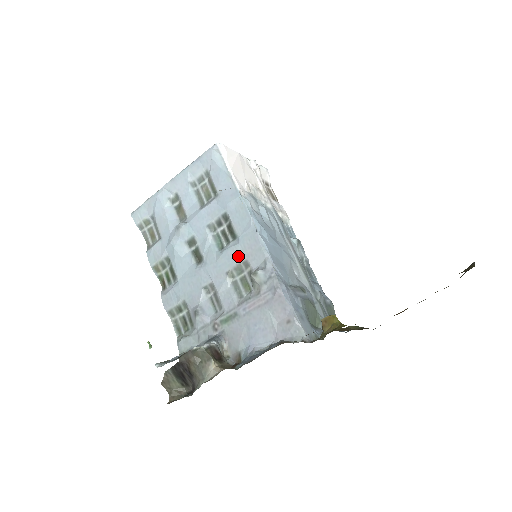
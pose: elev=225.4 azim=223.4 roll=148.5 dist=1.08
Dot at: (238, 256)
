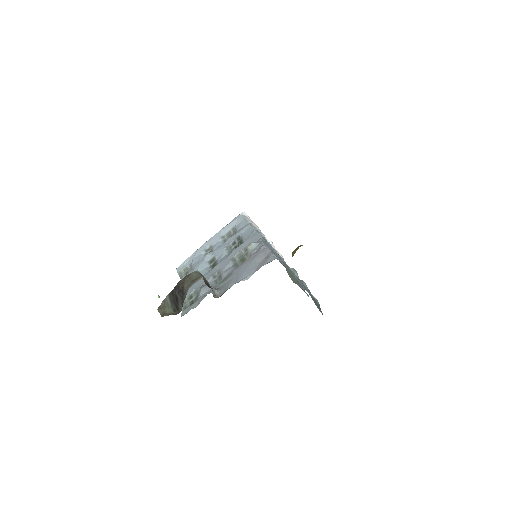
Dot at: (241, 248)
